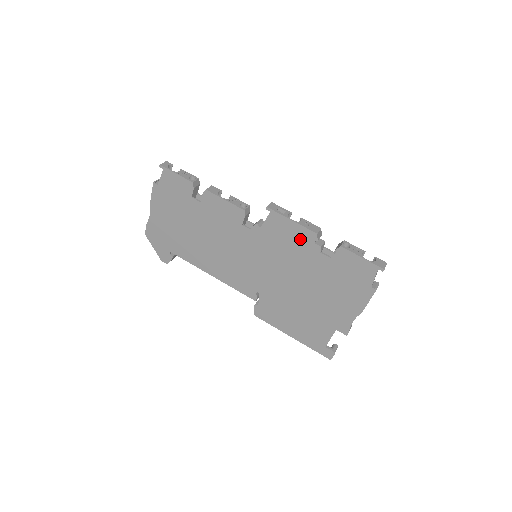
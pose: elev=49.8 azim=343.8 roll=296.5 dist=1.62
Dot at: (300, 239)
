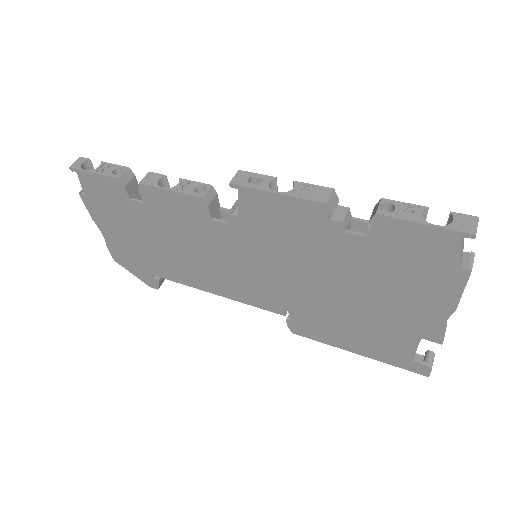
Dot at: (303, 219)
